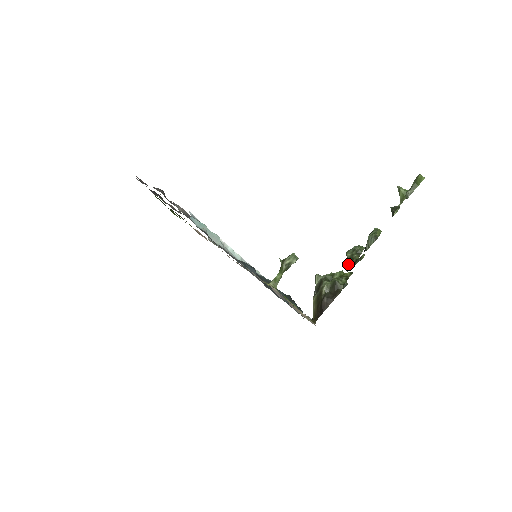
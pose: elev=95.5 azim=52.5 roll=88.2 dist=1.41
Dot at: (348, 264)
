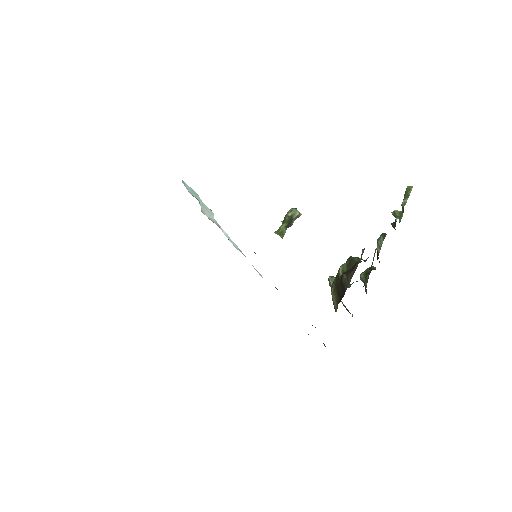
Dot at: (365, 283)
